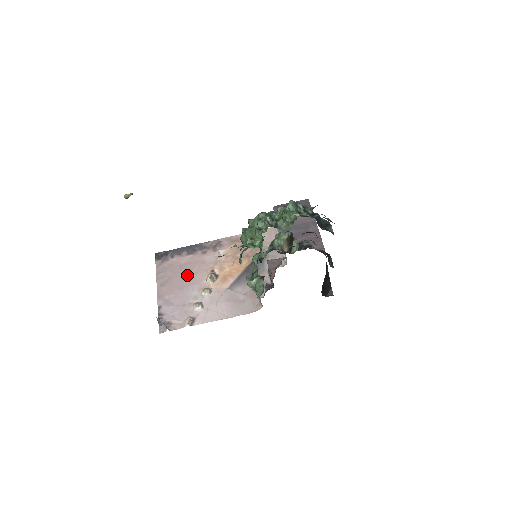
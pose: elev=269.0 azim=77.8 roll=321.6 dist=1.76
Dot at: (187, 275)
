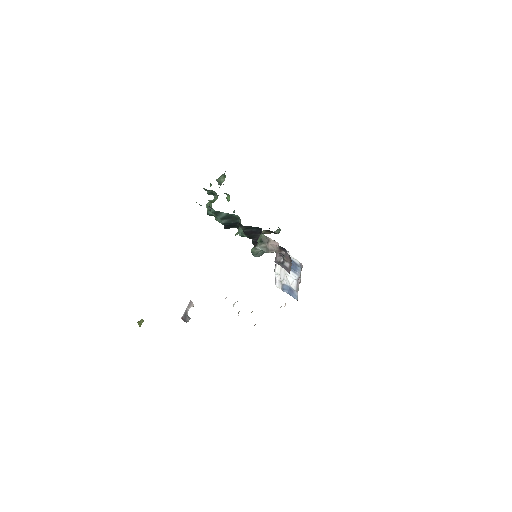
Dot at: occluded
